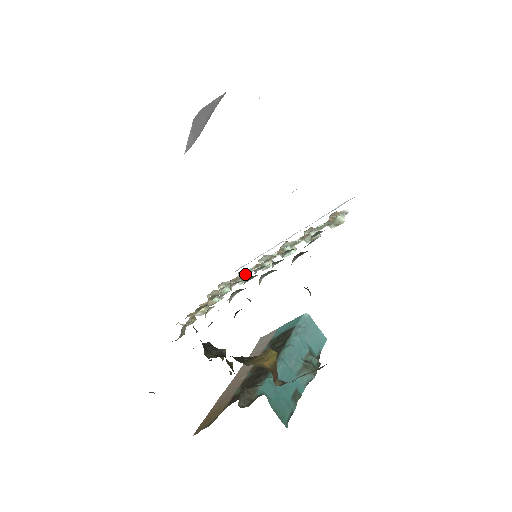
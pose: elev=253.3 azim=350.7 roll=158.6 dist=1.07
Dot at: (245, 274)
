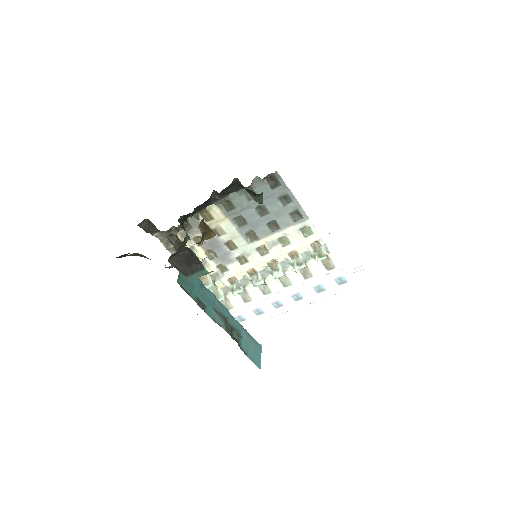
Dot at: (241, 261)
